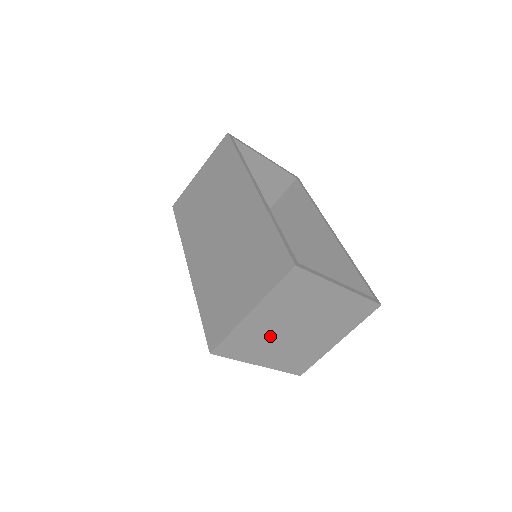
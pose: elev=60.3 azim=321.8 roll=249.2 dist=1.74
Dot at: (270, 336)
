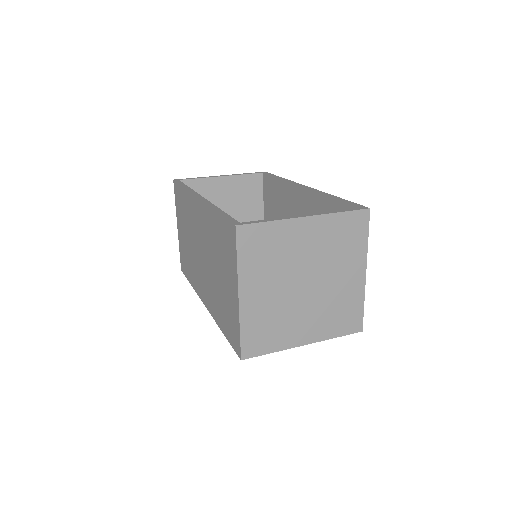
Dot at: (284, 309)
